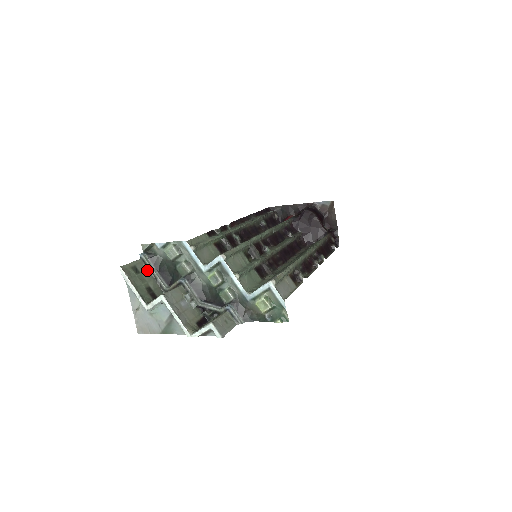
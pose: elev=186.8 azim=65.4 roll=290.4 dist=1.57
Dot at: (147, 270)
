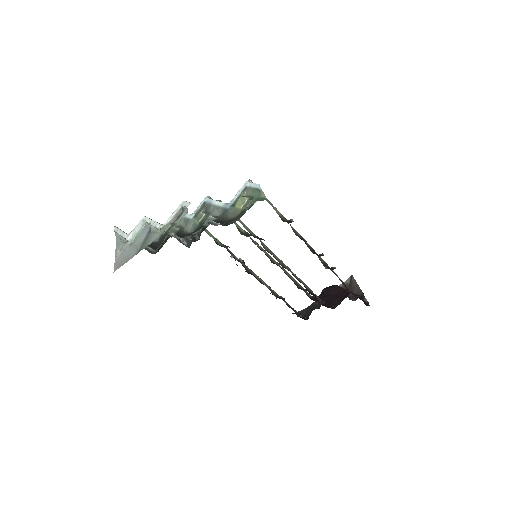
Dot at: occluded
